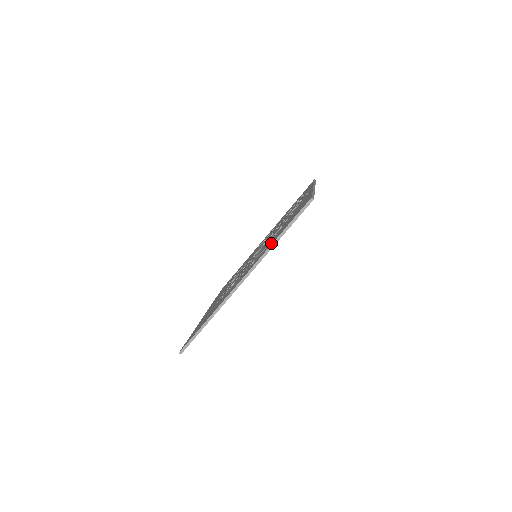
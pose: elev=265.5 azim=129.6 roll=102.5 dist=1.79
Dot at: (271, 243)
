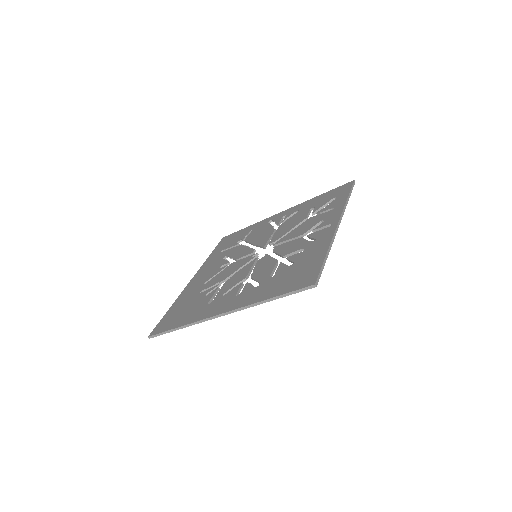
Dot at: (261, 295)
